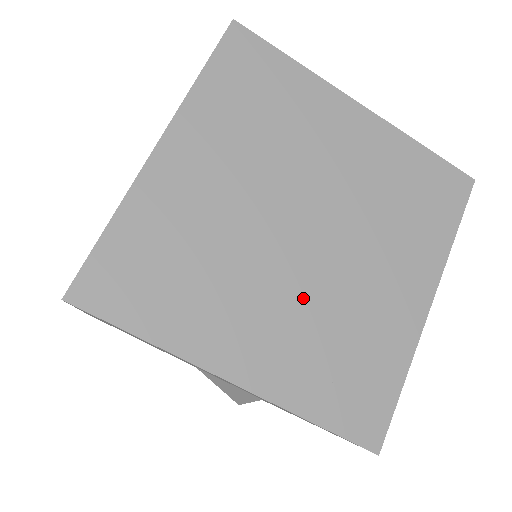
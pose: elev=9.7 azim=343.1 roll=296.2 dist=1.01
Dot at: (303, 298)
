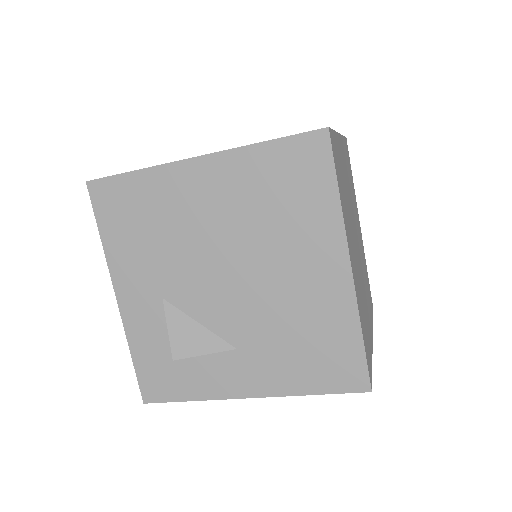
Dot at: (358, 269)
